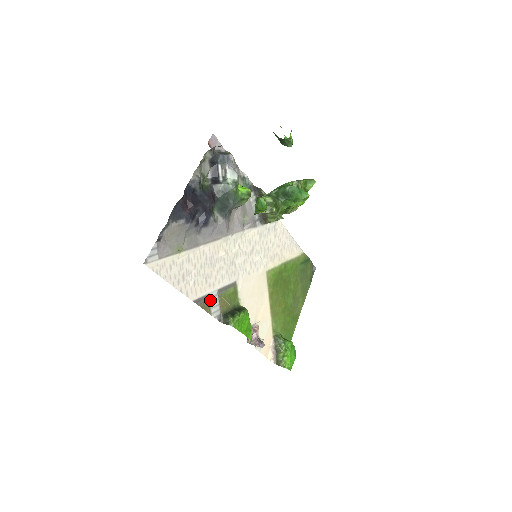
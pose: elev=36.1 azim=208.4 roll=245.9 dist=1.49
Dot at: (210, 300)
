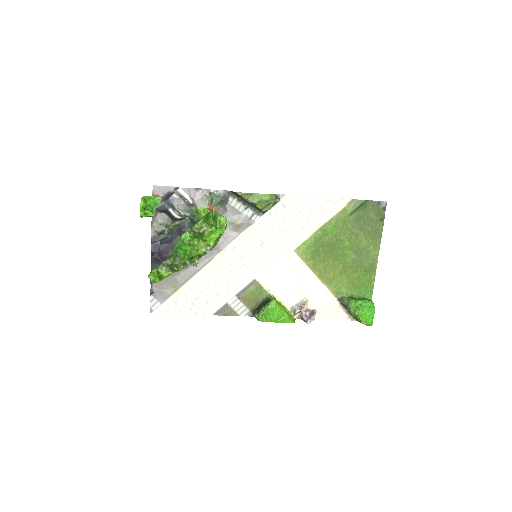
Dot at: (231, 306)
